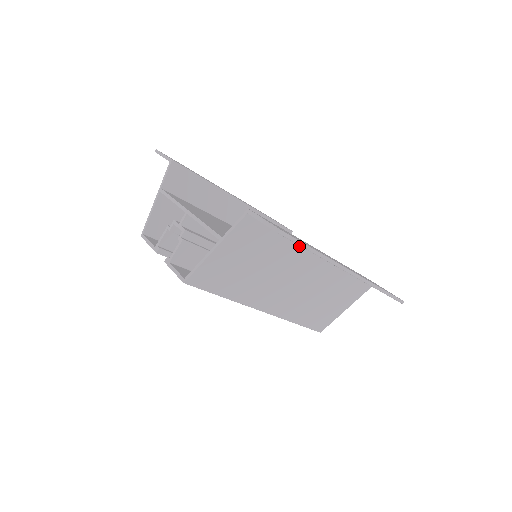
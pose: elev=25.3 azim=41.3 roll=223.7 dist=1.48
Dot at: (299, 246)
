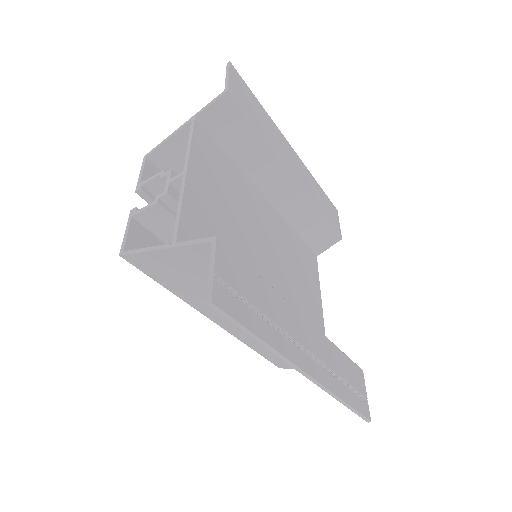
Dot at: occluded
